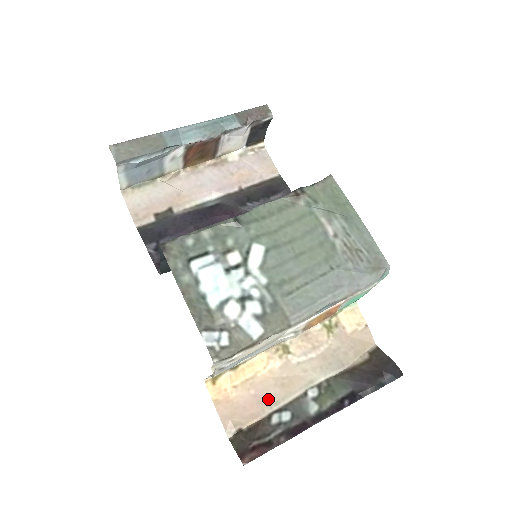
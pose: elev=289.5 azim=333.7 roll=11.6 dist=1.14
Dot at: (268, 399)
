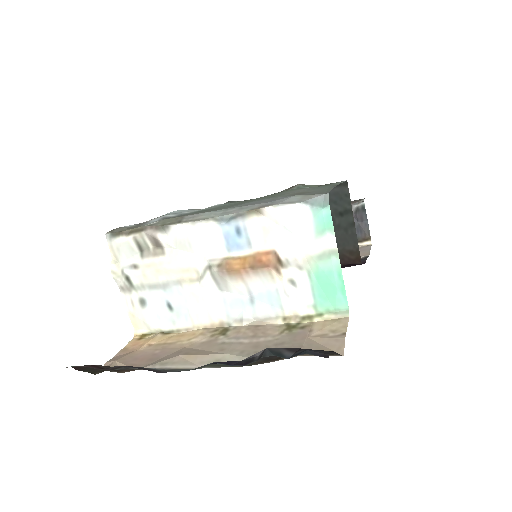
Dot at: (161, 359)
